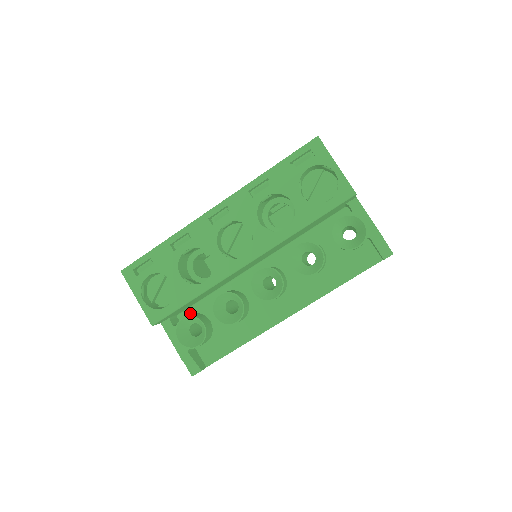
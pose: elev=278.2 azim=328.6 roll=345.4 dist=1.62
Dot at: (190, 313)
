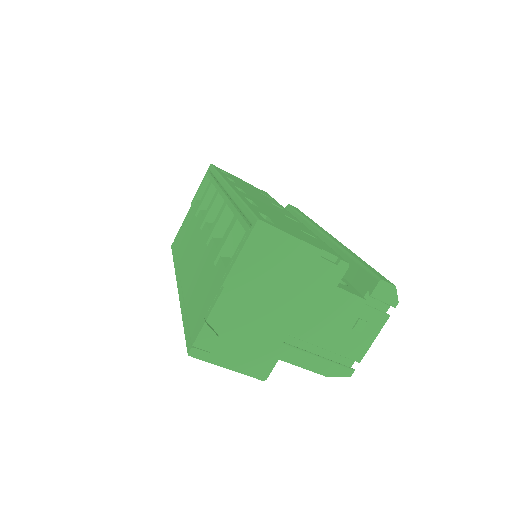
Dot at: occluded
